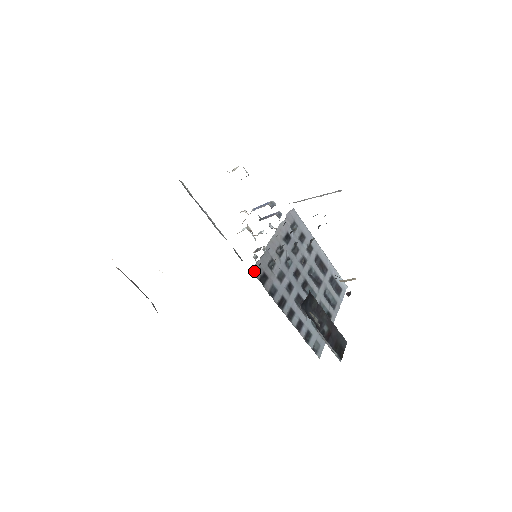
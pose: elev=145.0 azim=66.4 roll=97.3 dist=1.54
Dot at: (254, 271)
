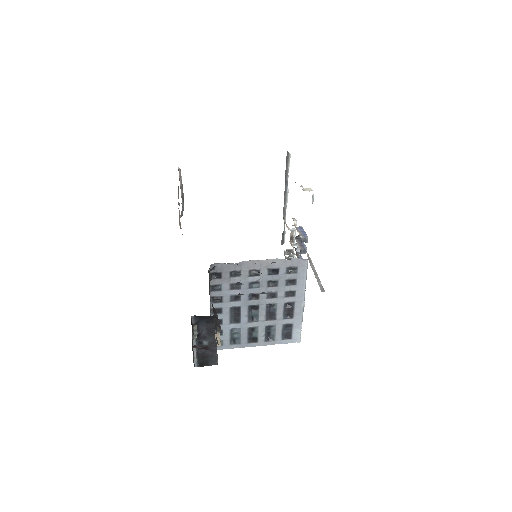
Dot at: (213, 265)
